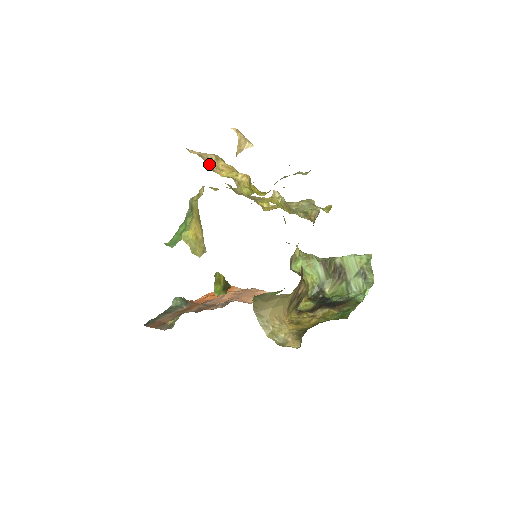
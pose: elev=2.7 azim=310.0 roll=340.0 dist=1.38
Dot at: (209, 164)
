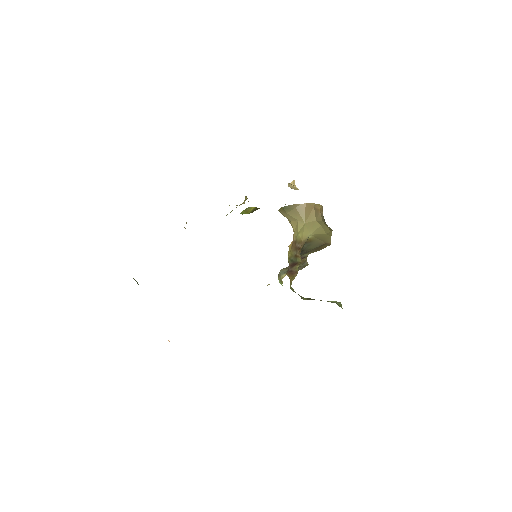
Dot at: occluded
